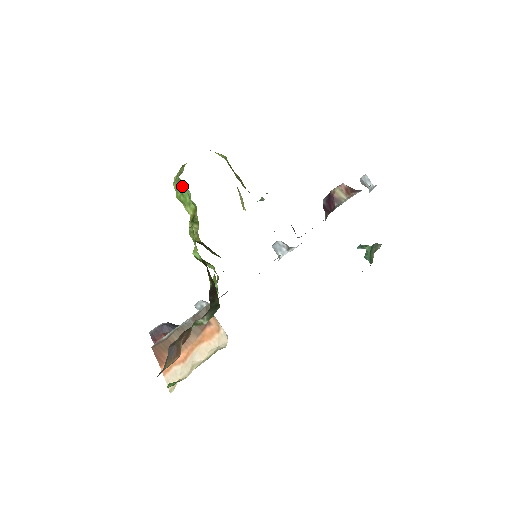
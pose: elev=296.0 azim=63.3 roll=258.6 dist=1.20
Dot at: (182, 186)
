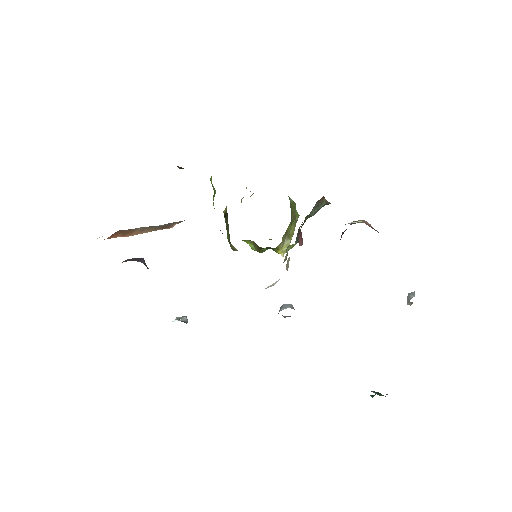
Dot at: (251, 195)
